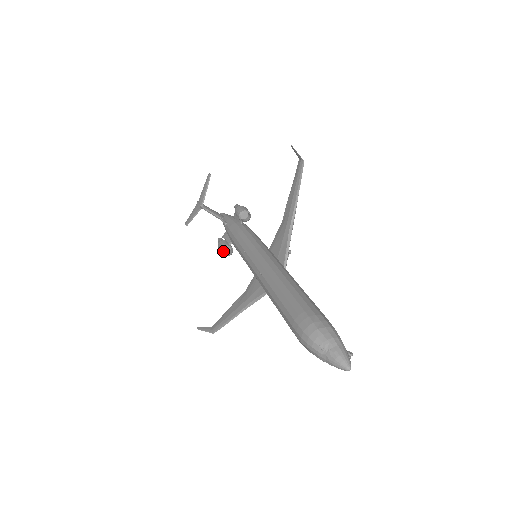
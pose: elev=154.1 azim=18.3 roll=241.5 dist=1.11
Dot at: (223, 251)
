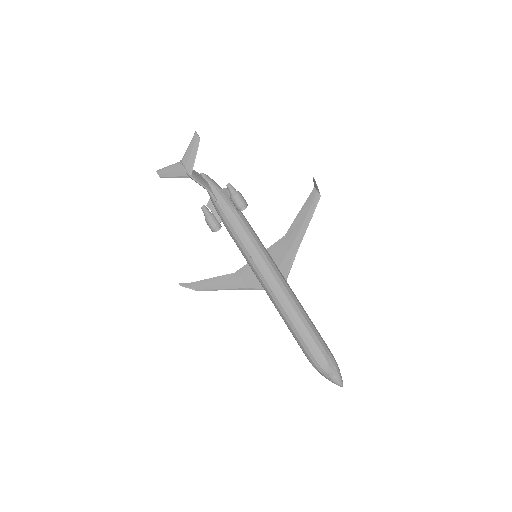
Dot at: (212, 227)
